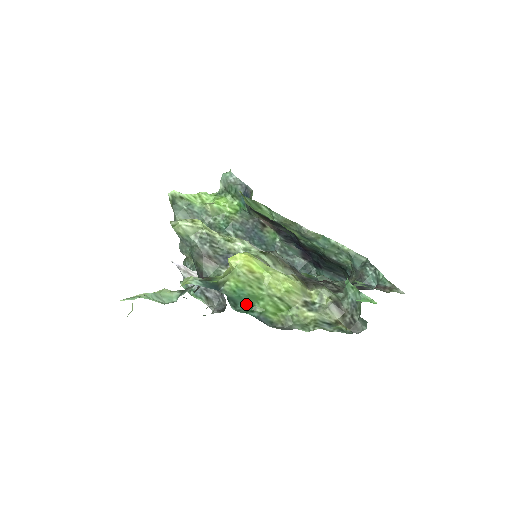
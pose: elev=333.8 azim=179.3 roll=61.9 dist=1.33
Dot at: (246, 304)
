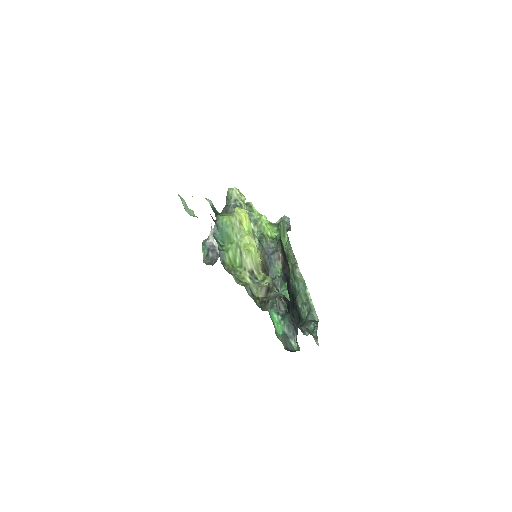
Dot at: (221, 238)
